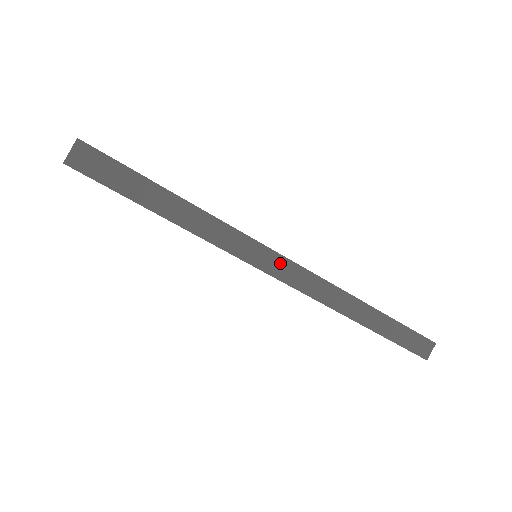
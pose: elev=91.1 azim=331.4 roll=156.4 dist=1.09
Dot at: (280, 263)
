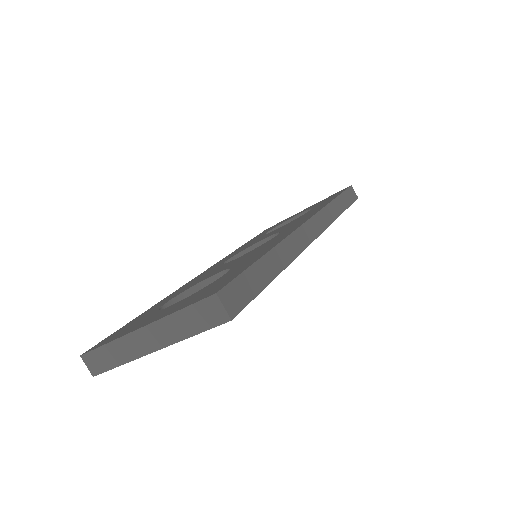
Dot at: (309, 227)
